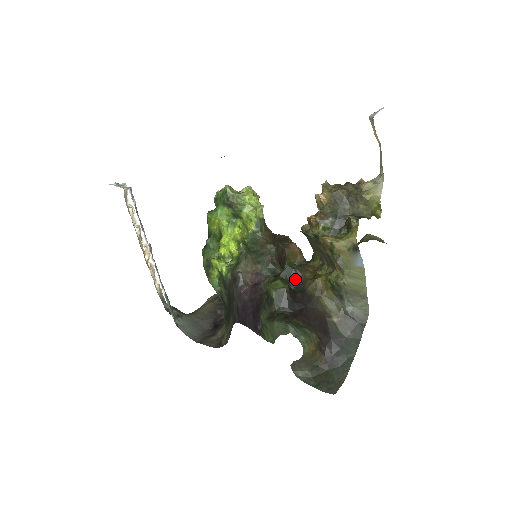
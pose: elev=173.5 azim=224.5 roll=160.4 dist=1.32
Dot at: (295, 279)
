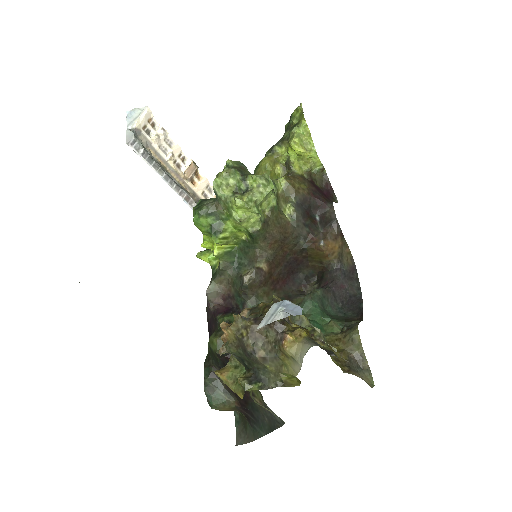
Dot at: occluded
